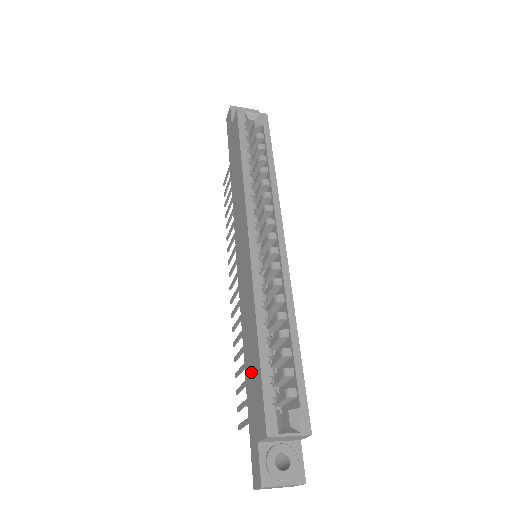
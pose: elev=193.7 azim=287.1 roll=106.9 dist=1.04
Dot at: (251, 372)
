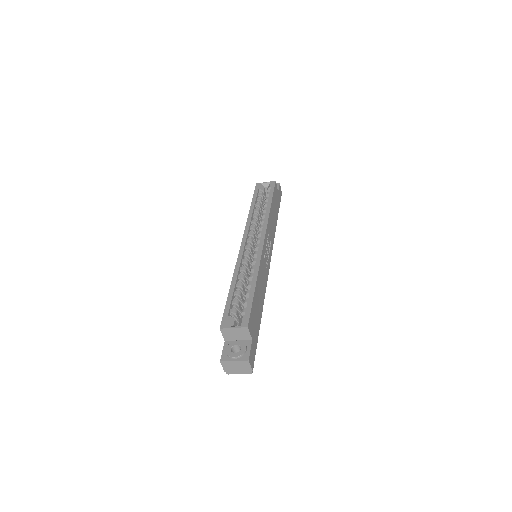
Dot at: occluded
